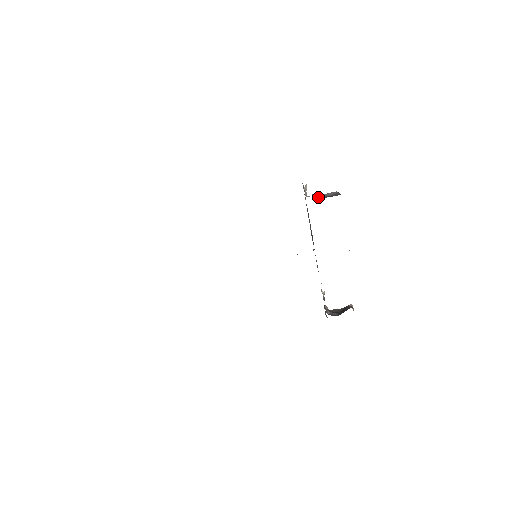
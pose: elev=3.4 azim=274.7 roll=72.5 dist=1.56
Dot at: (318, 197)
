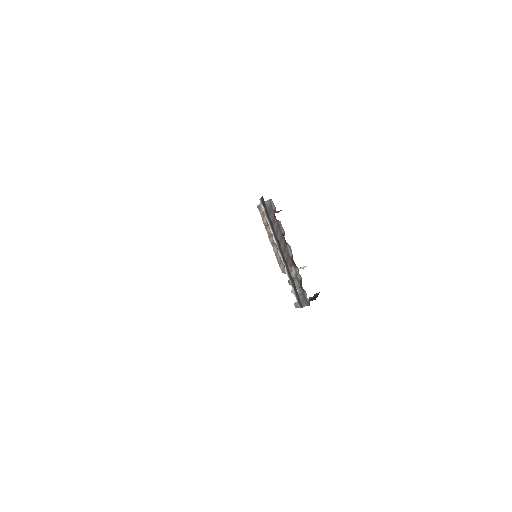
Dot at: occluded
